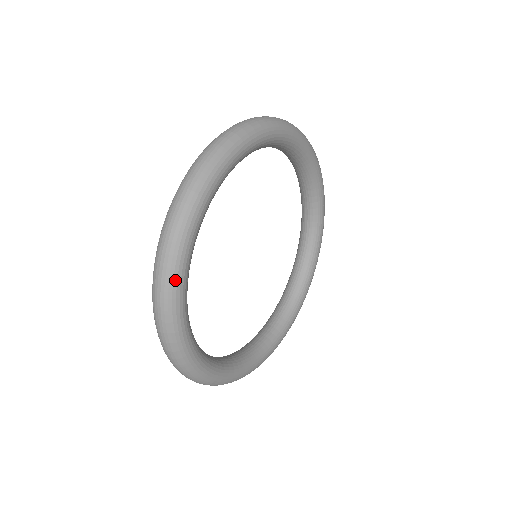
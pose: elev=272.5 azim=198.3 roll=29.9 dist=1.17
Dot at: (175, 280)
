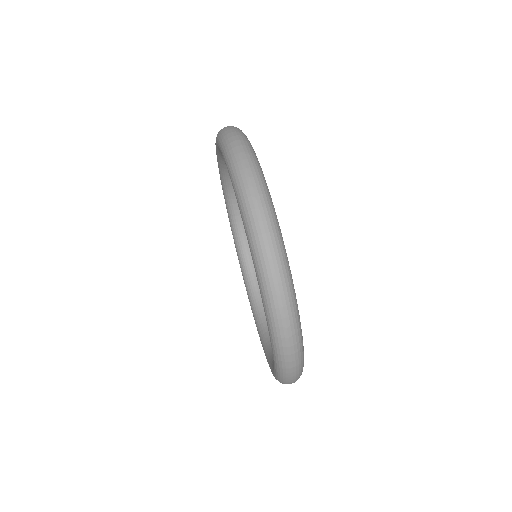
Dot at: (290, 278)
